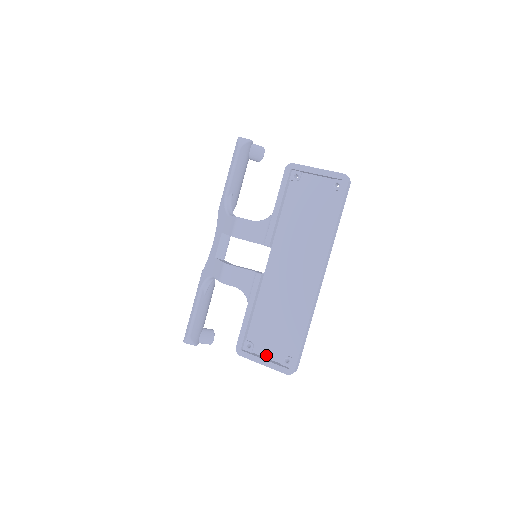
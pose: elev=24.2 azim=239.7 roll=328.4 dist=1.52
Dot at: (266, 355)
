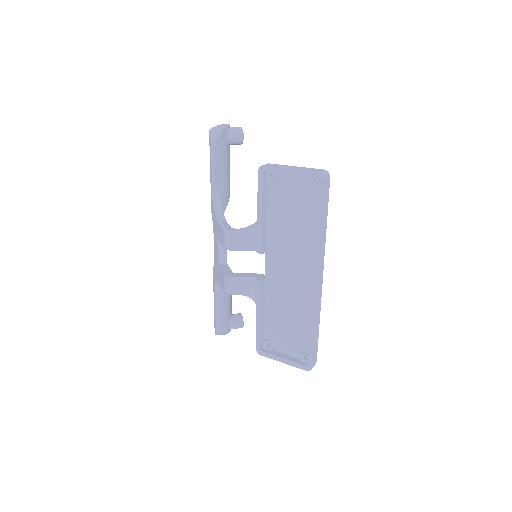
Dot at: (285, 352)
